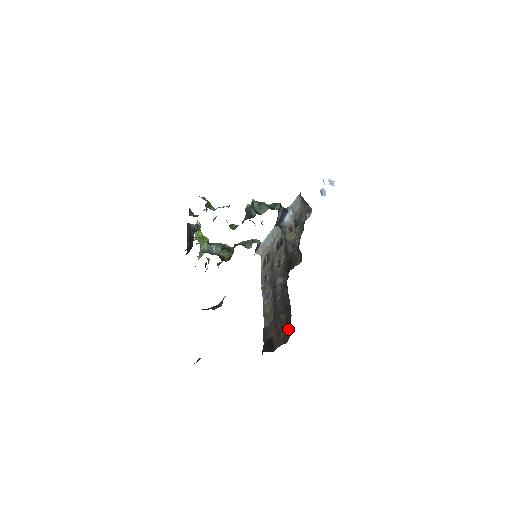
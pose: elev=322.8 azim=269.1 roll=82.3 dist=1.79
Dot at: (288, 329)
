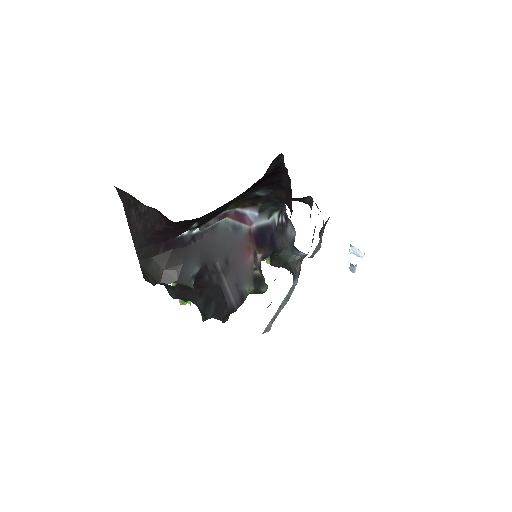
Dot at: occluded
